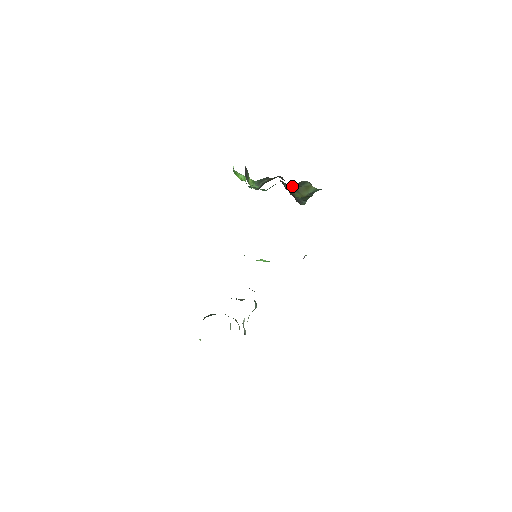
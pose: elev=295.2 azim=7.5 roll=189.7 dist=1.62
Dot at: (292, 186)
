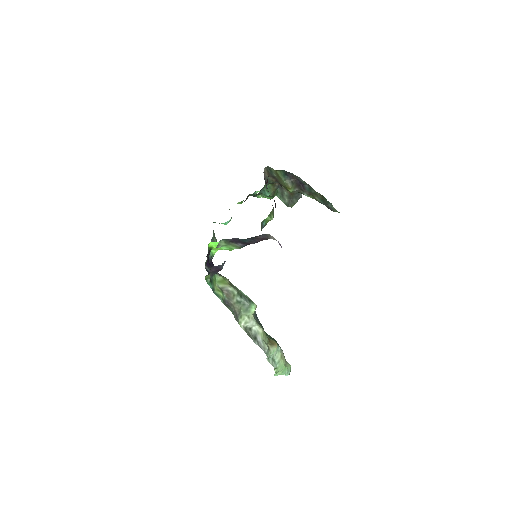
Dot at: (274, 180)
